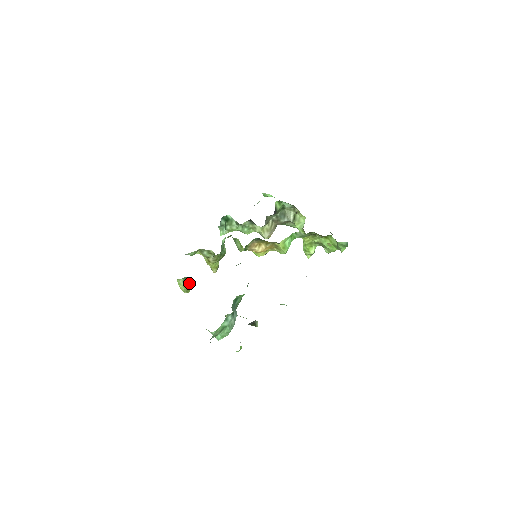
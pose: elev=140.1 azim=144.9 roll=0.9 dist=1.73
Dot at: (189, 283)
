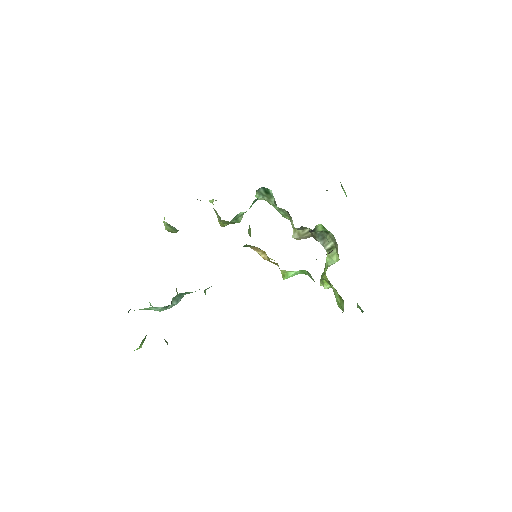
Dot at: (173, 229)
